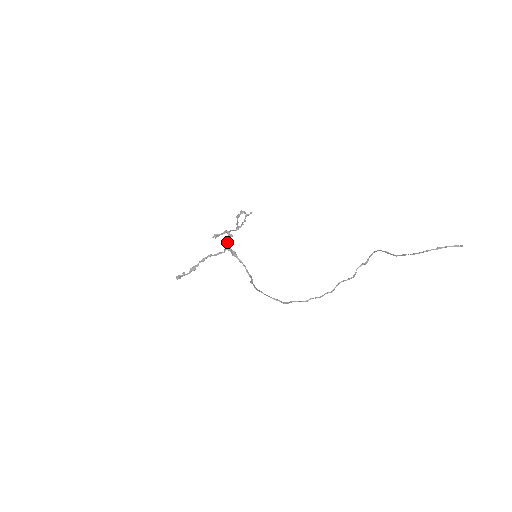
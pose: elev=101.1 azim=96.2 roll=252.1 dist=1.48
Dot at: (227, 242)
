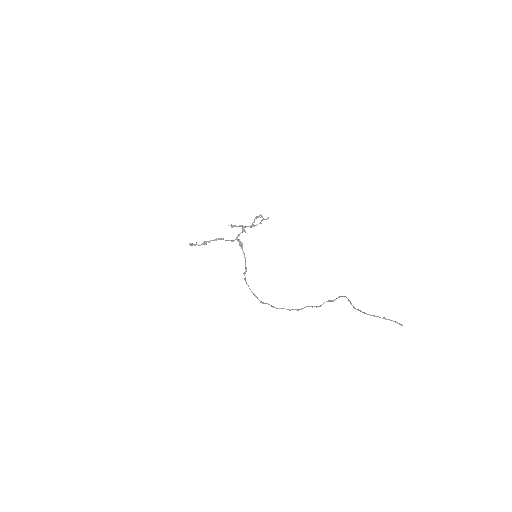
Dot at: (239, 235)
